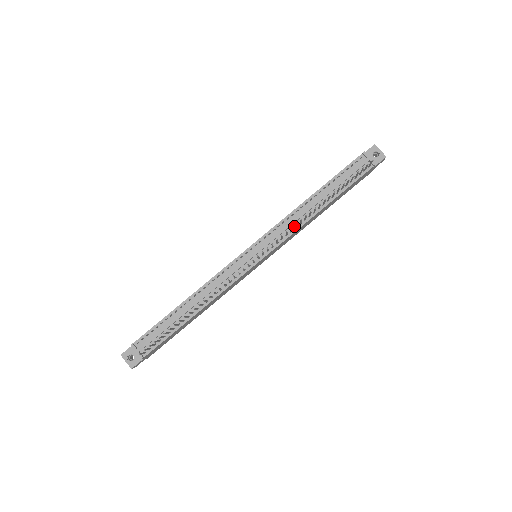
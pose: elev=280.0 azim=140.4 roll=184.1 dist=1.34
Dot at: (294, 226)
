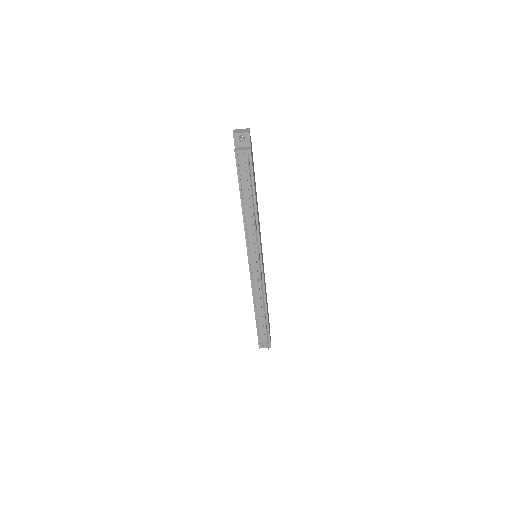
Dot at: occluded
